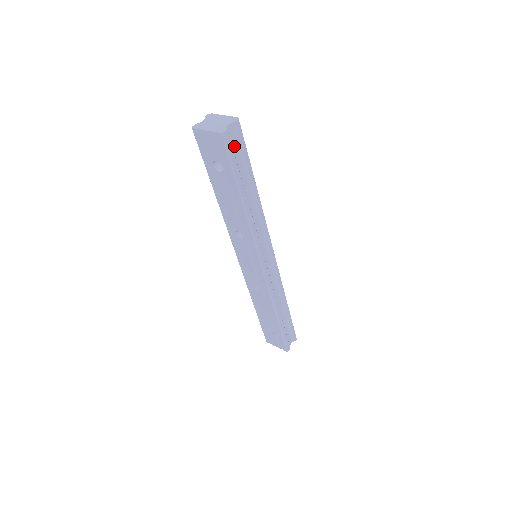
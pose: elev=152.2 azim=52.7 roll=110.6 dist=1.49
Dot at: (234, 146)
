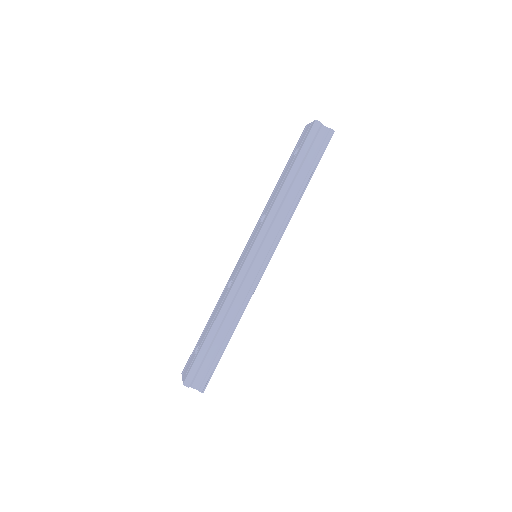
Dot at: (316, 142)
